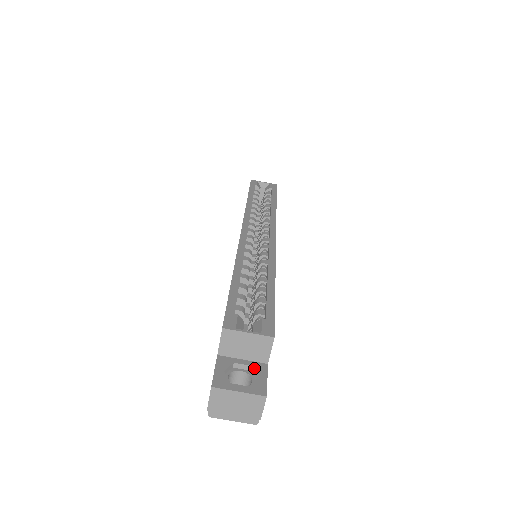
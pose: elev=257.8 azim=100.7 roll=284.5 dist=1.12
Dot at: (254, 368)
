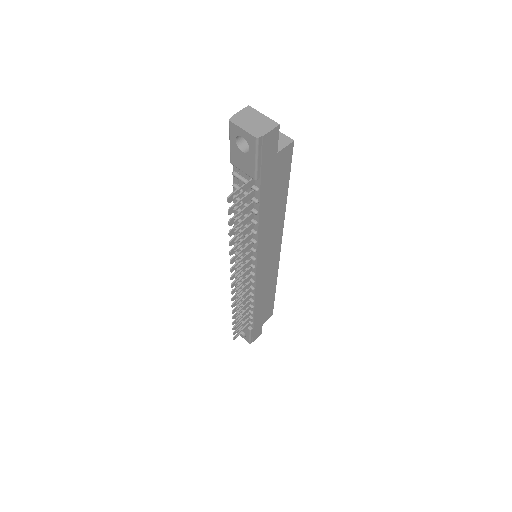
Dot at: occluded
